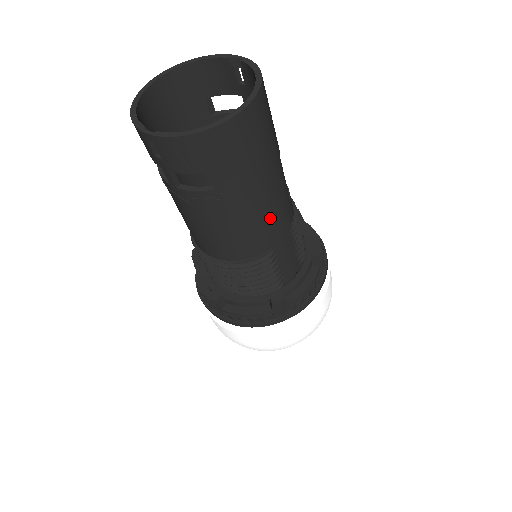
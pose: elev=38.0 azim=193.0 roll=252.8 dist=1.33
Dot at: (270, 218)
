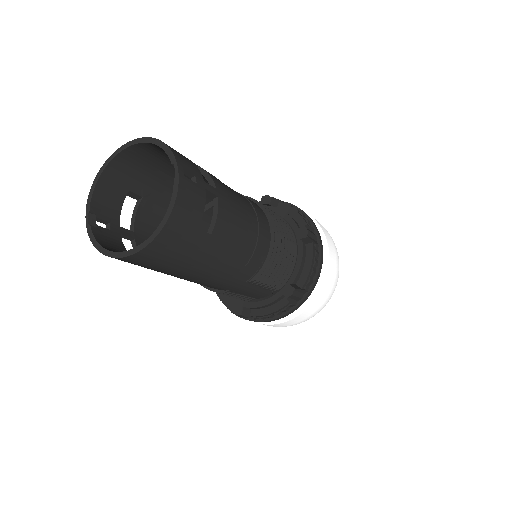
Dot at: (211, 282)
